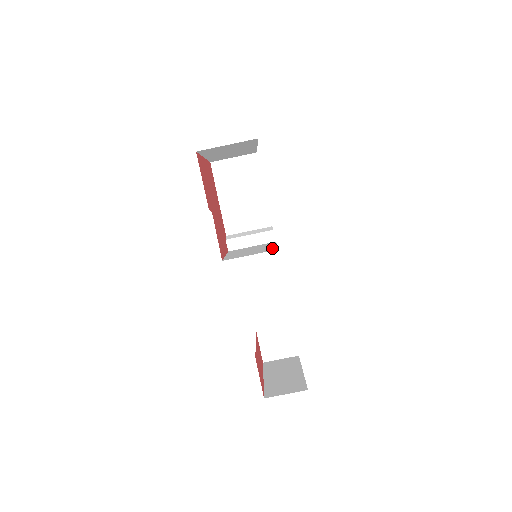
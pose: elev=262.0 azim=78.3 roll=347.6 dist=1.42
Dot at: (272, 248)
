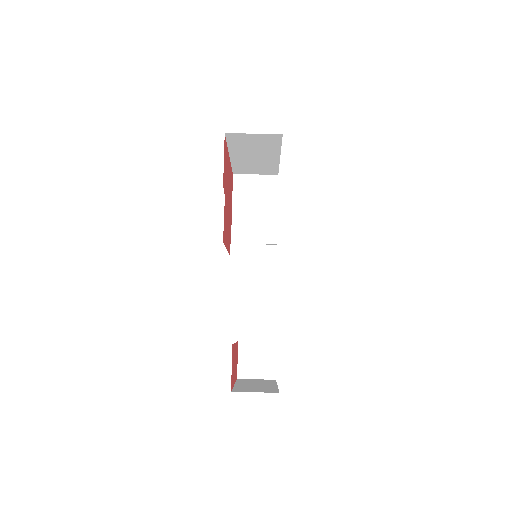
Dot at: occluded
